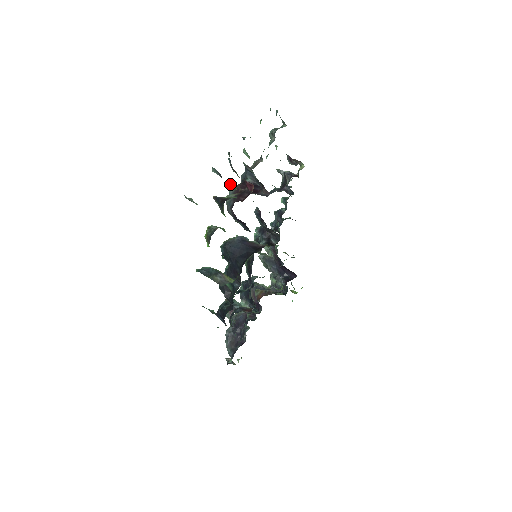
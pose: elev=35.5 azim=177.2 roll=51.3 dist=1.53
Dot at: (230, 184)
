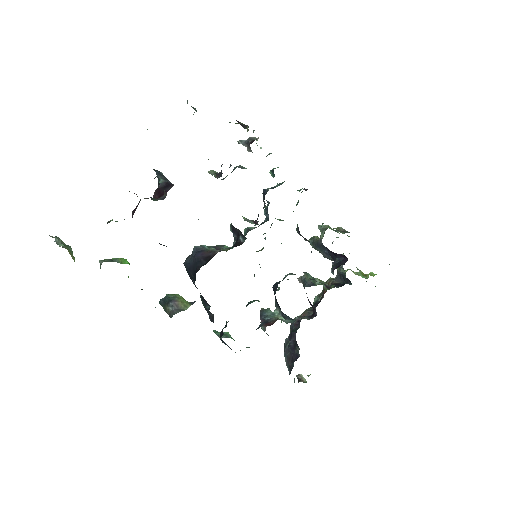
Dot at: occluded
